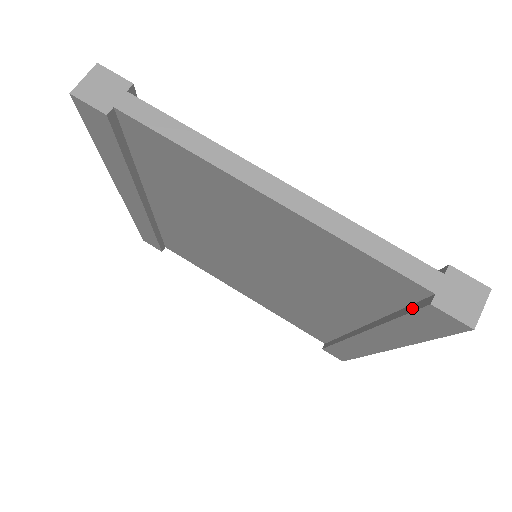
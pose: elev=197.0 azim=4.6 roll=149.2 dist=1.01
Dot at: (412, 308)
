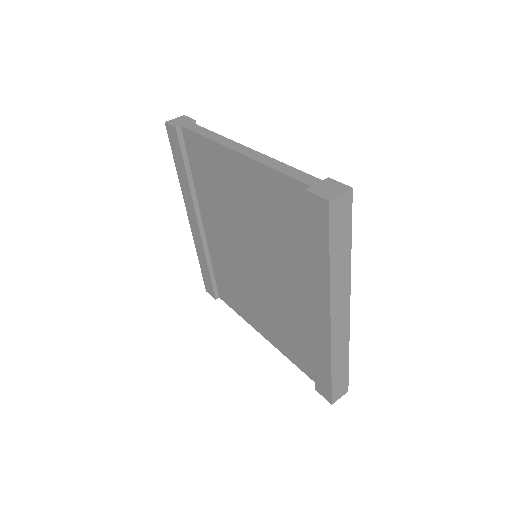
Dot at: (308, 215)
